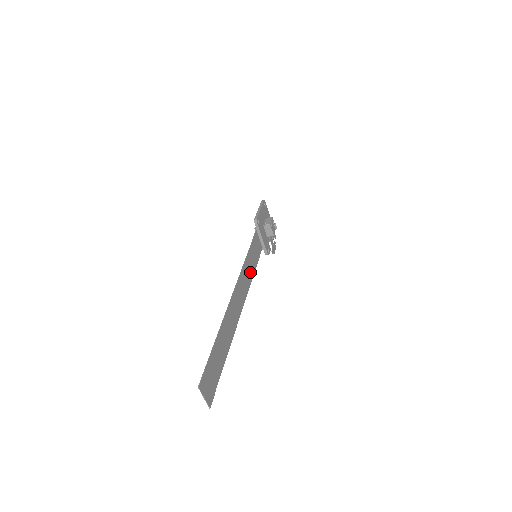
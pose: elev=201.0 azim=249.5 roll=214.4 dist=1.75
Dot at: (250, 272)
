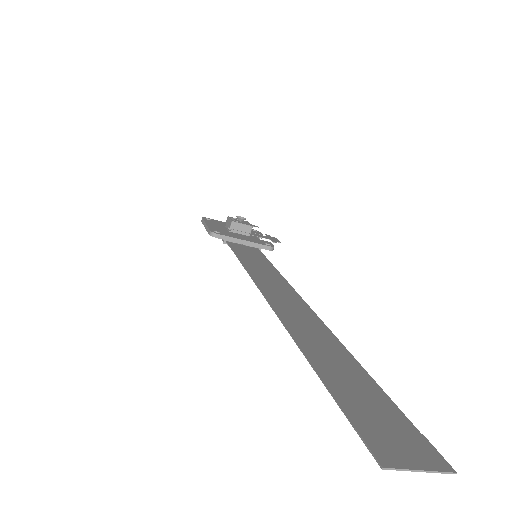
Dot at: (269, 273)
